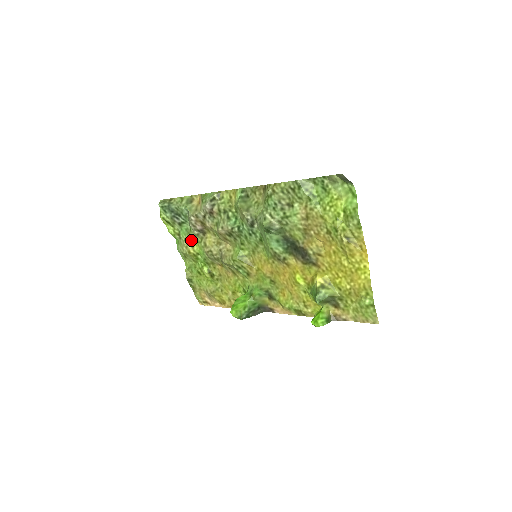
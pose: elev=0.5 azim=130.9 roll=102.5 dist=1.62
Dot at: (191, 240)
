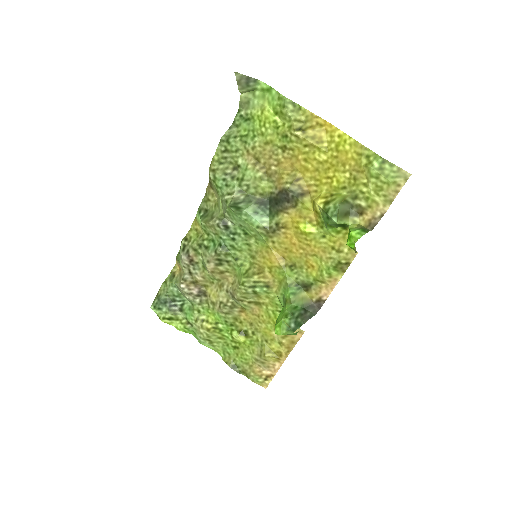
Dot at: (201, 315)
